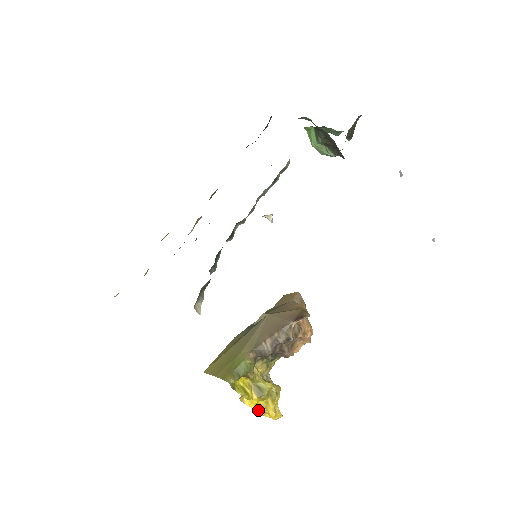
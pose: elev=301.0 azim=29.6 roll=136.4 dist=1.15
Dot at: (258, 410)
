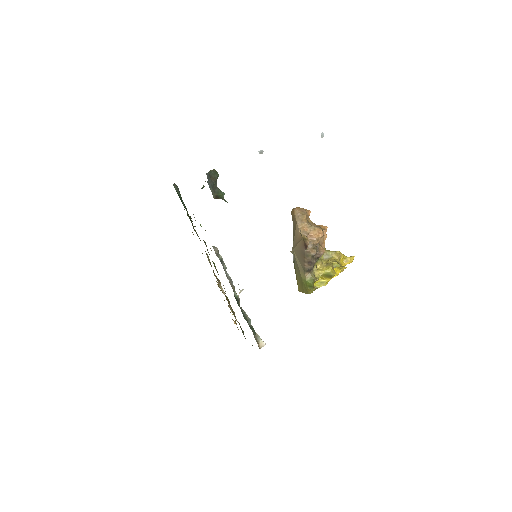
Dot at: (339, 272)
